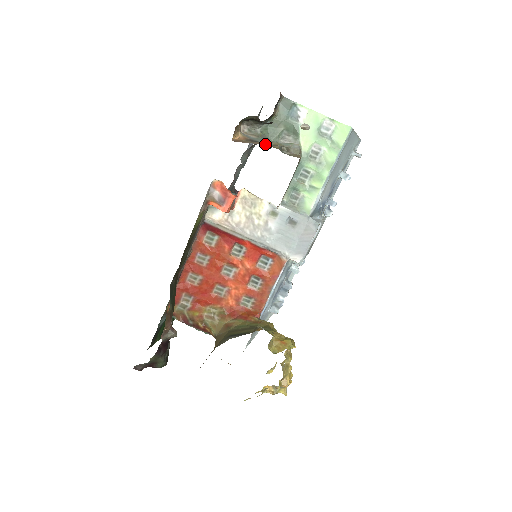
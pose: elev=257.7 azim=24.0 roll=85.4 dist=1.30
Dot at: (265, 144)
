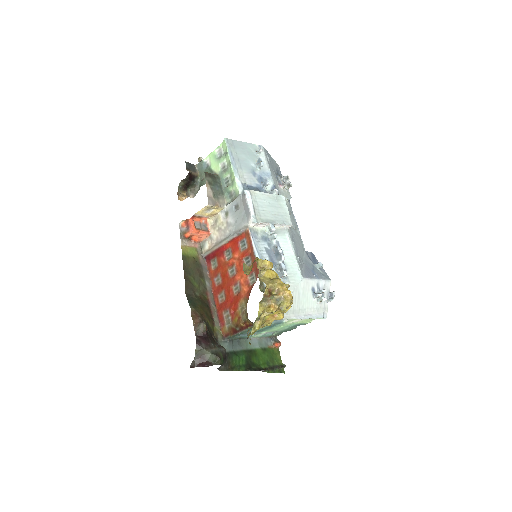
Dot at: occluded
